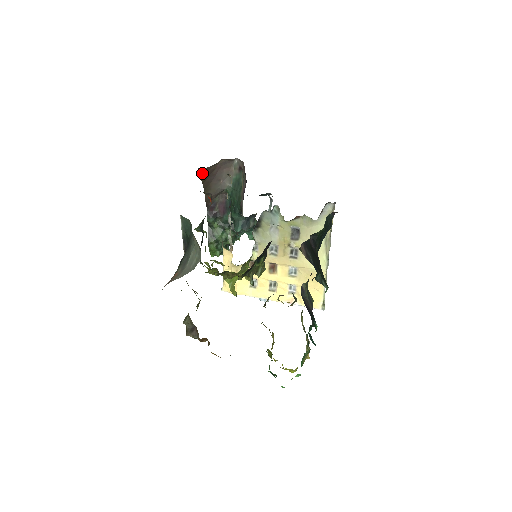
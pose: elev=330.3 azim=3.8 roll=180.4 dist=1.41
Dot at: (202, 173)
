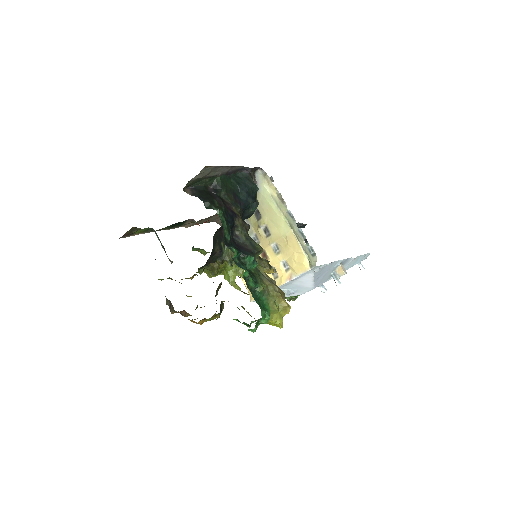
Dot at: occluded
